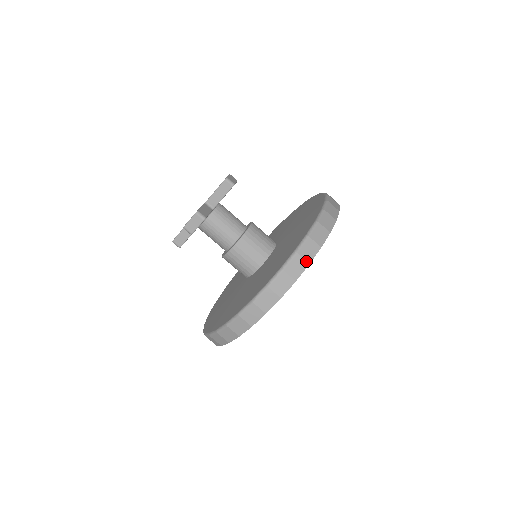
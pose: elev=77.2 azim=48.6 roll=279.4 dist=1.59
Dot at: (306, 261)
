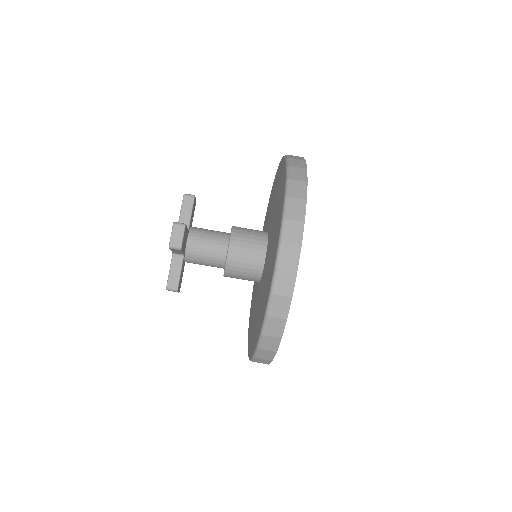
Dot at: (302, 181)
